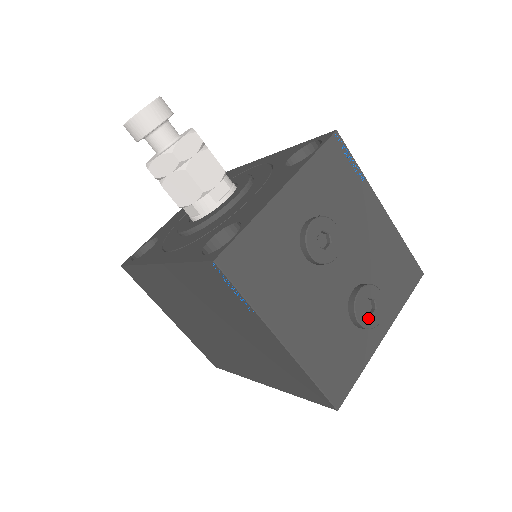
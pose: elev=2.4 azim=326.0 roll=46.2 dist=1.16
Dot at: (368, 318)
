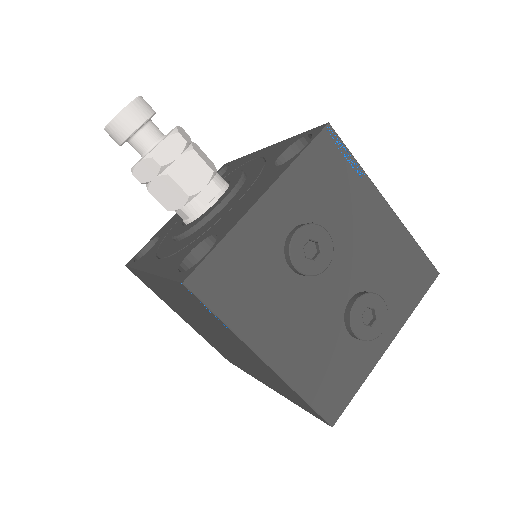
Dot at: (367, 329)
